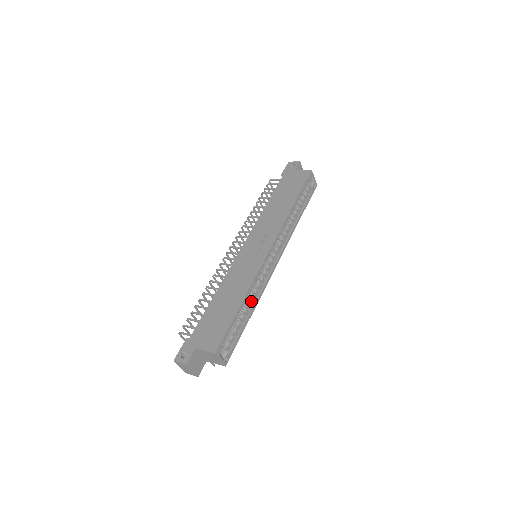
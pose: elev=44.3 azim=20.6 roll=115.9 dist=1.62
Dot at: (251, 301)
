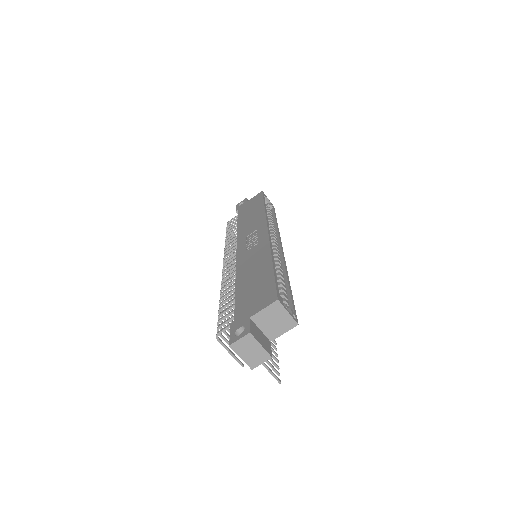
Dot at: occluded
